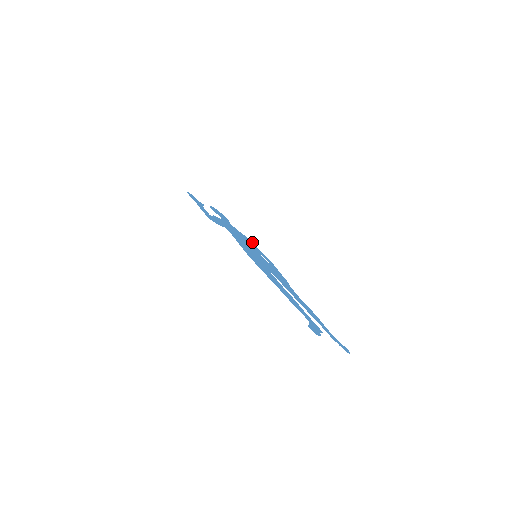
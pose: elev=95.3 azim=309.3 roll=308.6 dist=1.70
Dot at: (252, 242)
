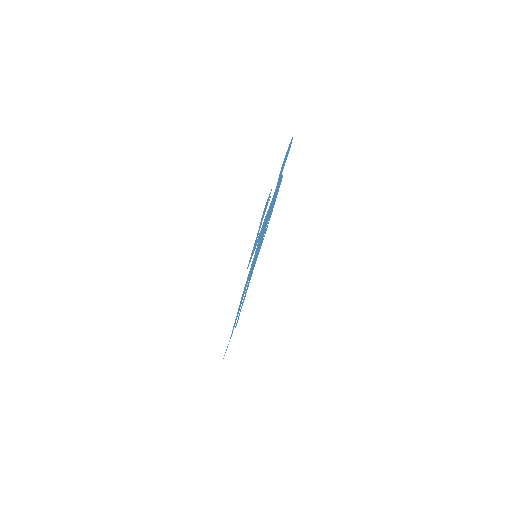
Dot at: occluded
